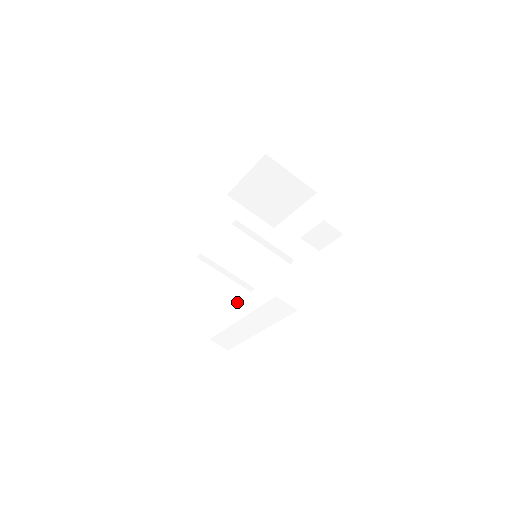
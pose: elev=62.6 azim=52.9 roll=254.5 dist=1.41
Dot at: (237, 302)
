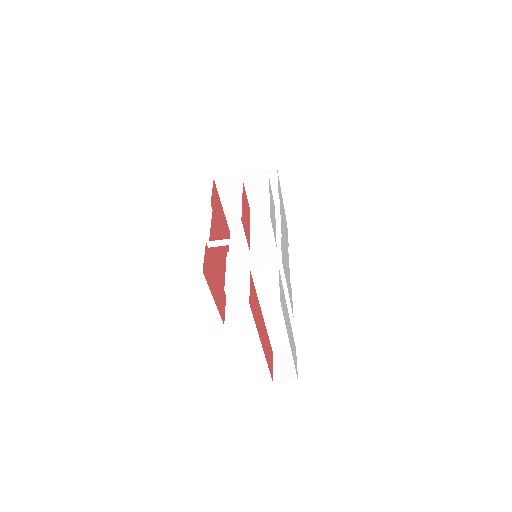
Dot at: occluded
